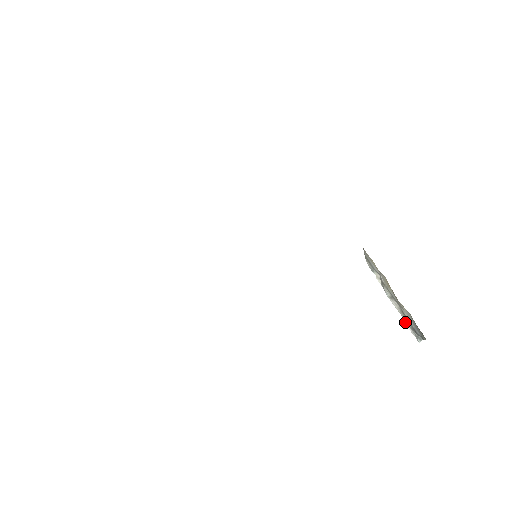
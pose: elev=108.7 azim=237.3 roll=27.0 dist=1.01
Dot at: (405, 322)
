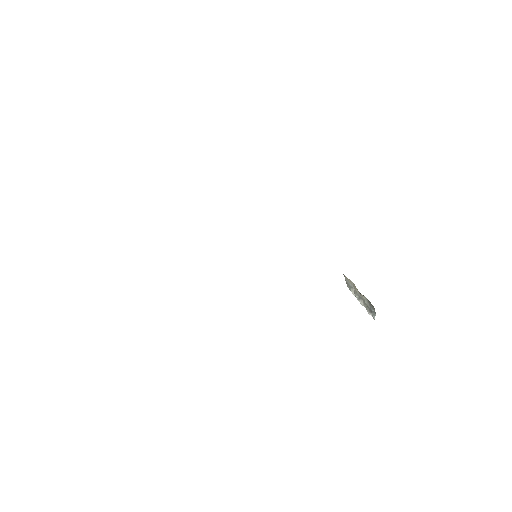
Dot at: (367, 310)
